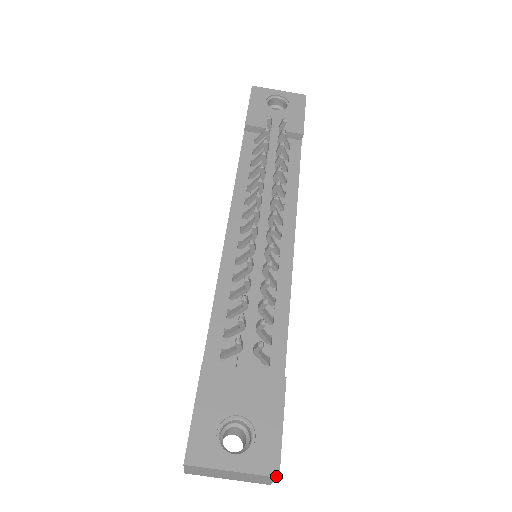
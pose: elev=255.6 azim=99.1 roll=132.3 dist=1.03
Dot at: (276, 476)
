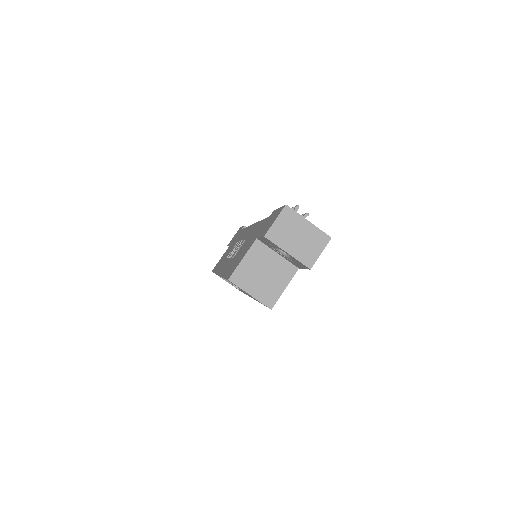
Dot at: occluded
